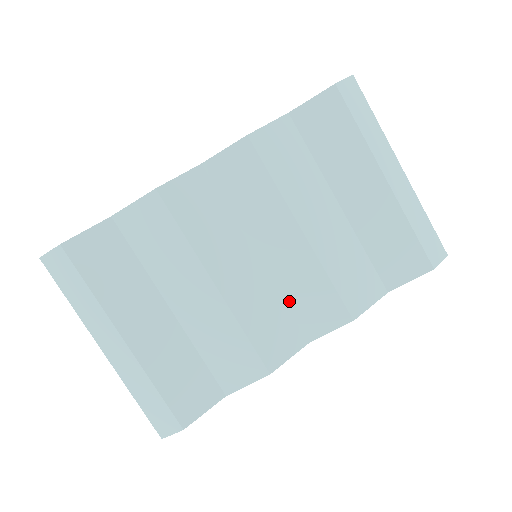
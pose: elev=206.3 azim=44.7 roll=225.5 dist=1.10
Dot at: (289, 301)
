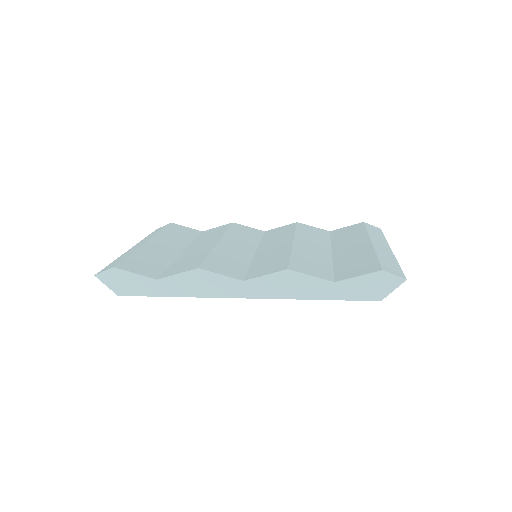
Dot at: (254, 265)
